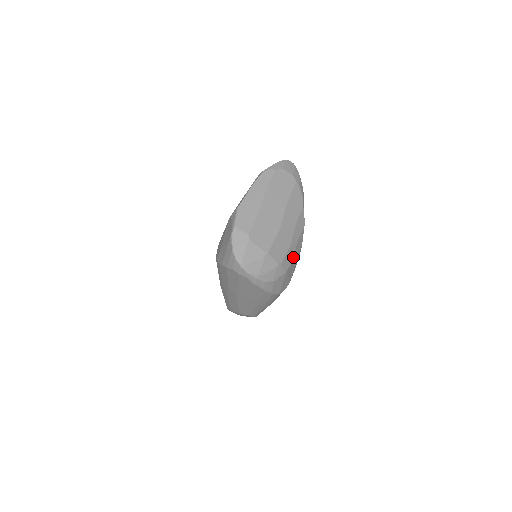
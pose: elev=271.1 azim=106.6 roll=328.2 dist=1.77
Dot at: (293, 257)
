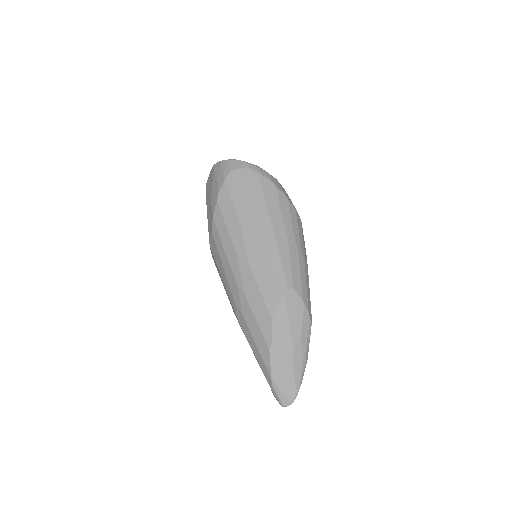
Dot at: occluded
